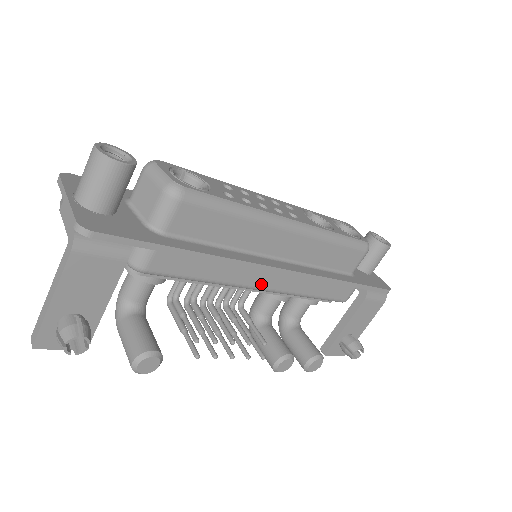
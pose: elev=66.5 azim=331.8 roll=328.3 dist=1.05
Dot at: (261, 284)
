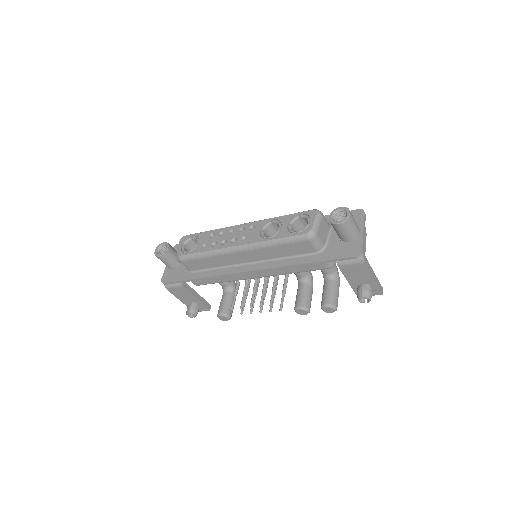
Dot at: (252, 277)
